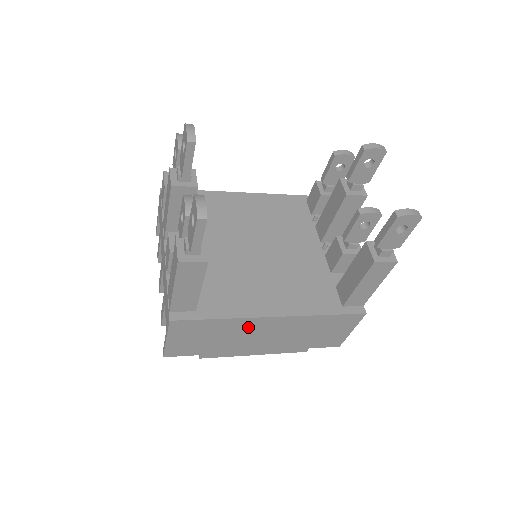
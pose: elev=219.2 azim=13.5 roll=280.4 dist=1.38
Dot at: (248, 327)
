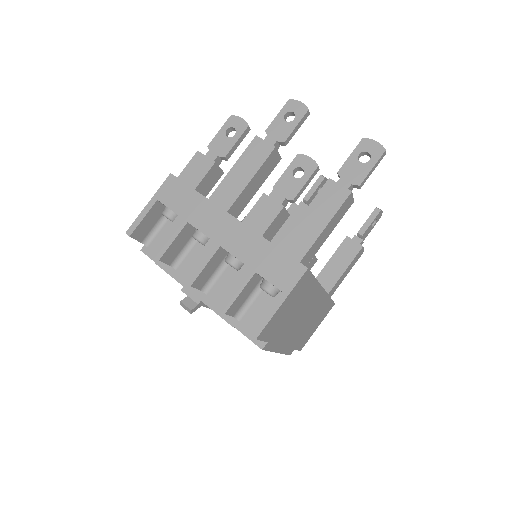
Dot at: (310, 300)
